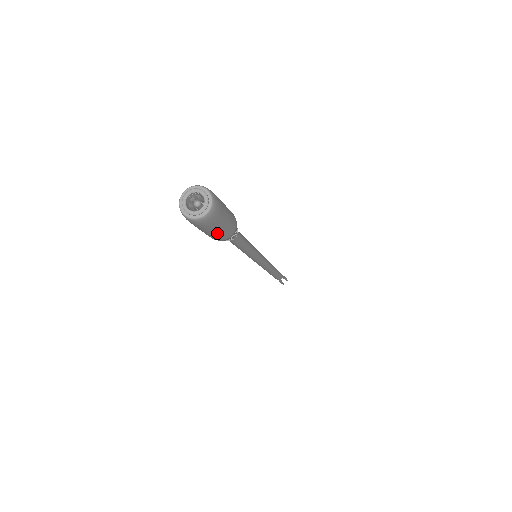
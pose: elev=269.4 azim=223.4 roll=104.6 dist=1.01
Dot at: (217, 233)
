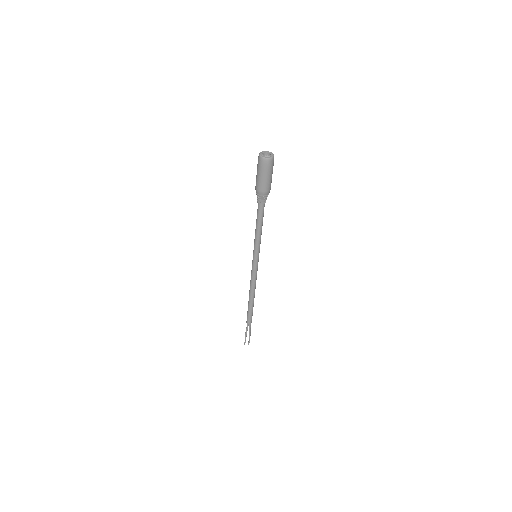
Dot at: (260, 180)
